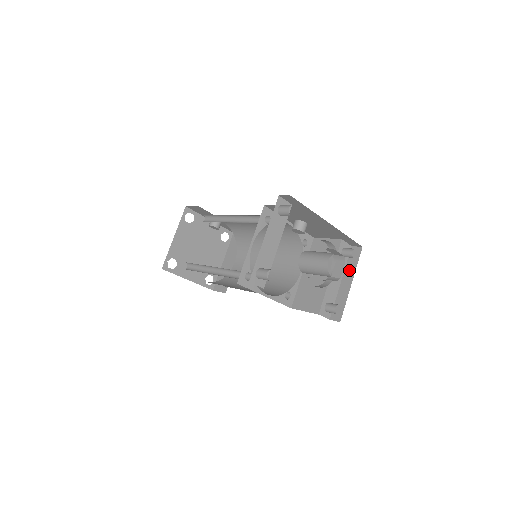
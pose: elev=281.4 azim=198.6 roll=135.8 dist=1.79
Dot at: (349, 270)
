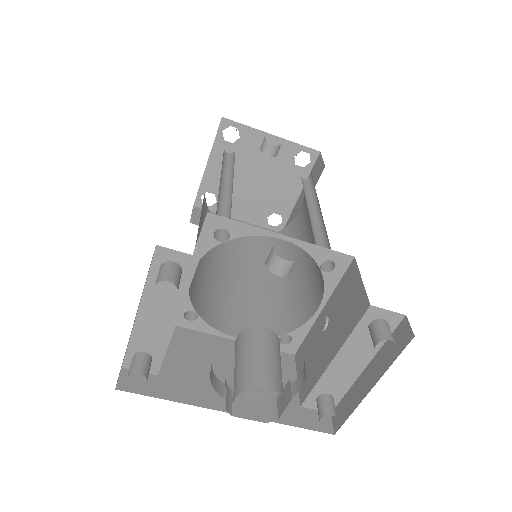
Dot at: (380, 360)
